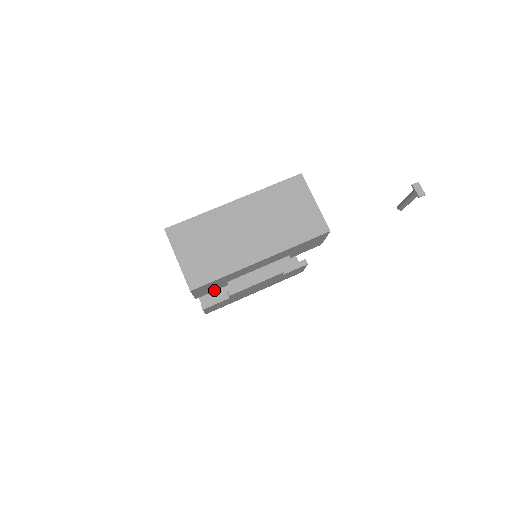
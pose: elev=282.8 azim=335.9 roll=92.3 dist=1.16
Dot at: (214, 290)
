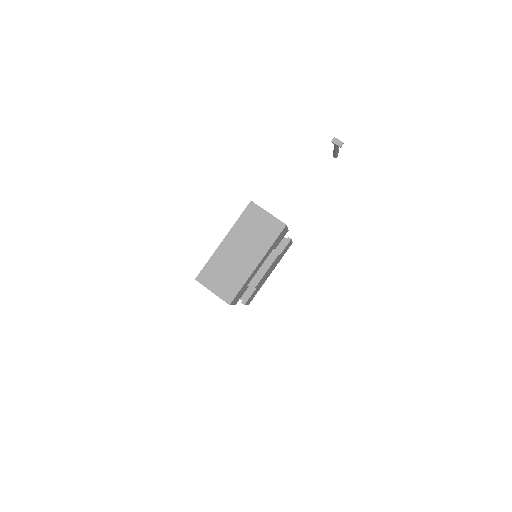
Dot at: occluded
